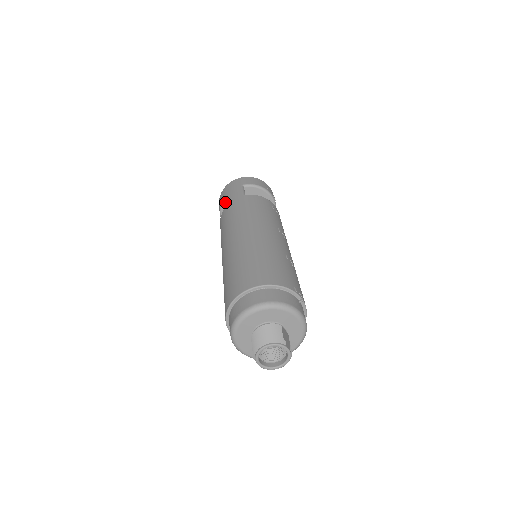
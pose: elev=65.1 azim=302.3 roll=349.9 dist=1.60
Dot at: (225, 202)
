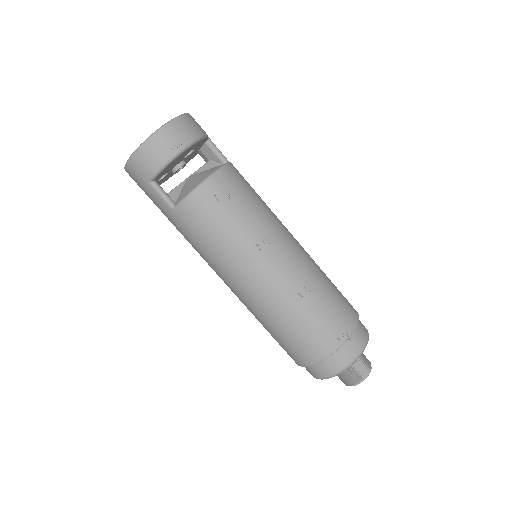
Dot at: occluded
